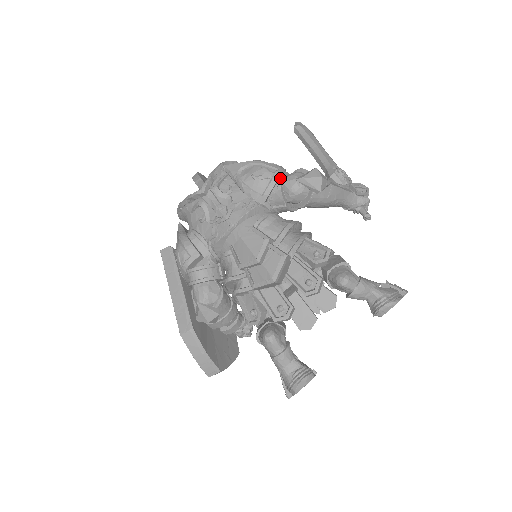
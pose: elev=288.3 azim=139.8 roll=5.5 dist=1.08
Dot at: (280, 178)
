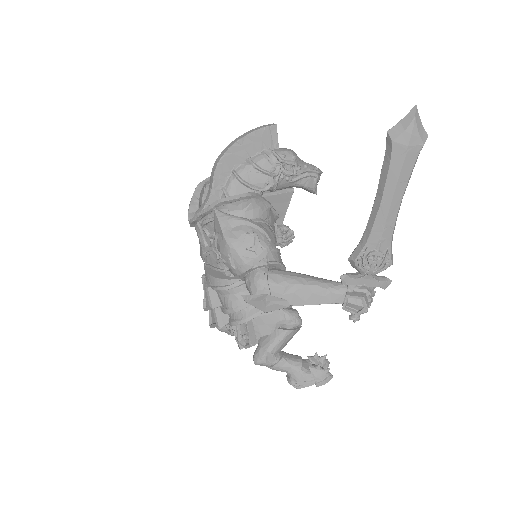
Dot at: (240, 275)
